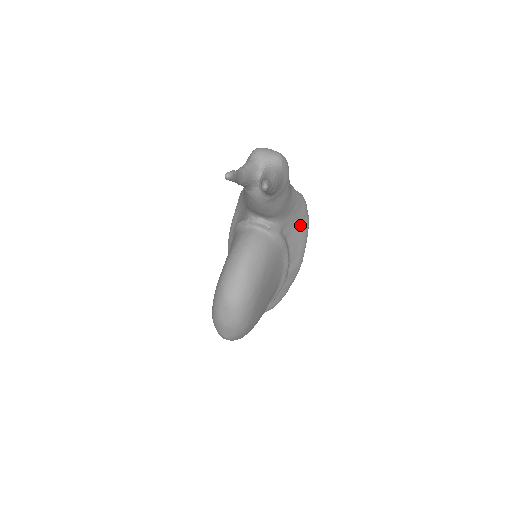
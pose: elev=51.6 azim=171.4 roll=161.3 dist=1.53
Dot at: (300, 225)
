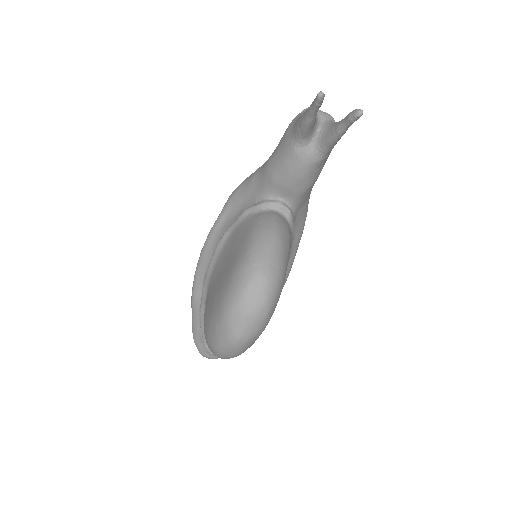
Dot at: (299, 230)
